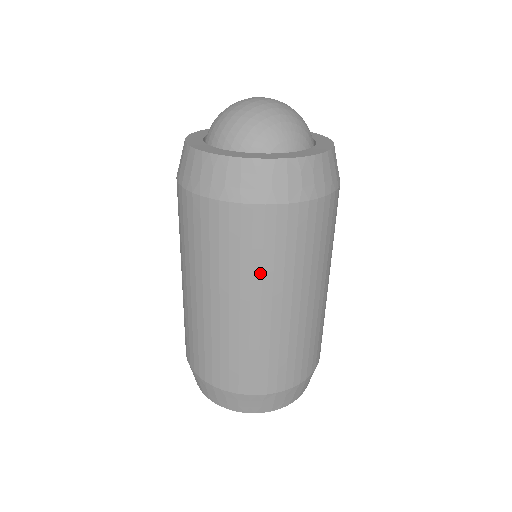
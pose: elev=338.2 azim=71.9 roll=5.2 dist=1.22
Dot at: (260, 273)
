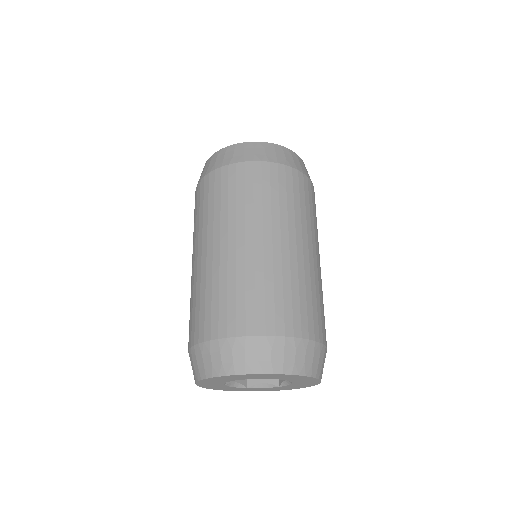
Dot at: (261, 209)
